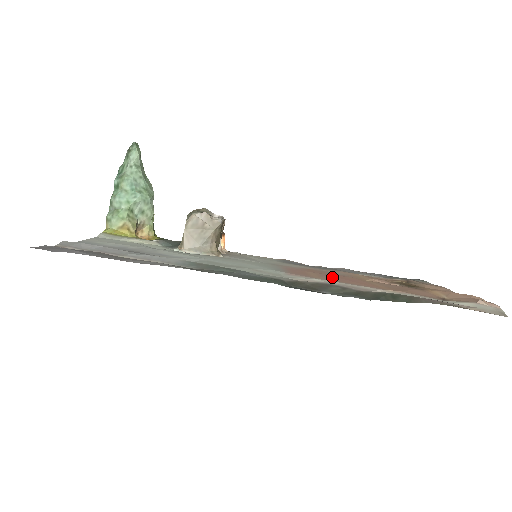
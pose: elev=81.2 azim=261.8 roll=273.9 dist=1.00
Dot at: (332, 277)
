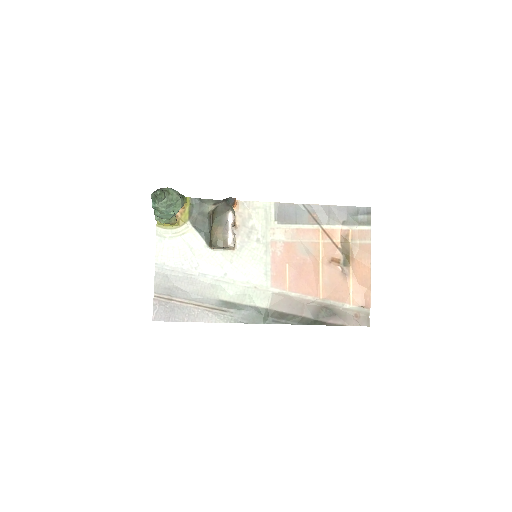
Dot at: (296, 278)
